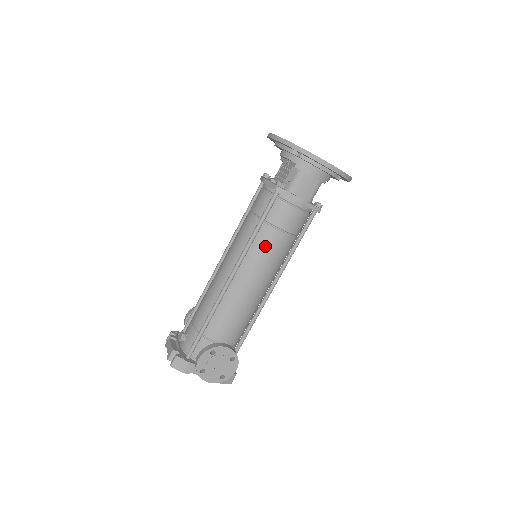
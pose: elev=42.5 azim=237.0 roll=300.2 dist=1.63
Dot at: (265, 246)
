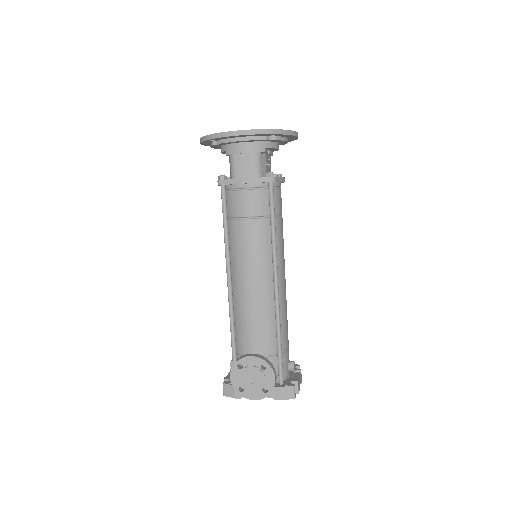
Dot at: (240, 241)
